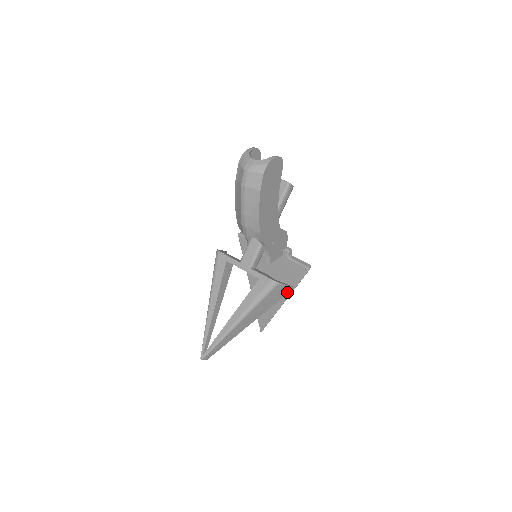
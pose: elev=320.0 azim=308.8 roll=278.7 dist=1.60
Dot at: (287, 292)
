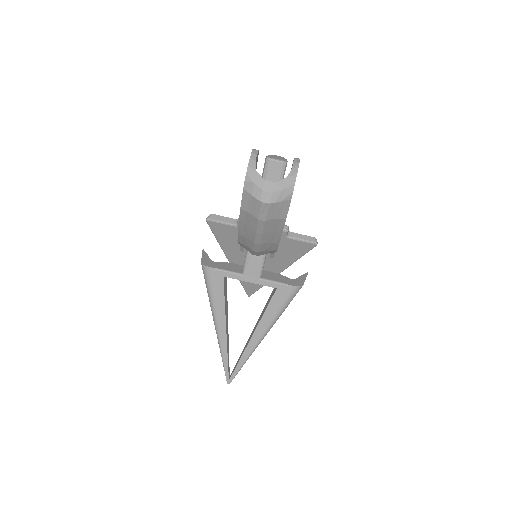
Dot at: occluded
